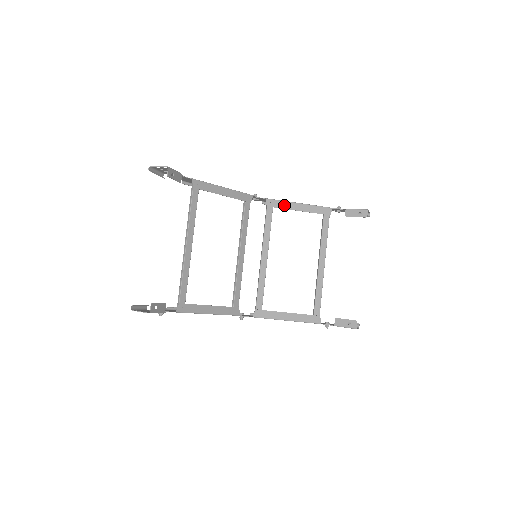
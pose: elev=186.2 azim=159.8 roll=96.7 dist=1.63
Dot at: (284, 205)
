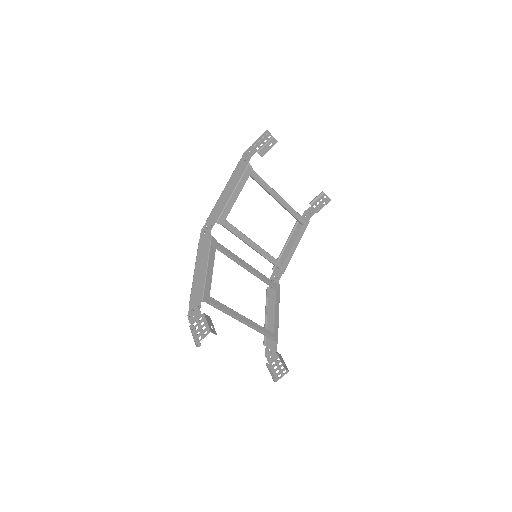
Dot at: (228, 208)
